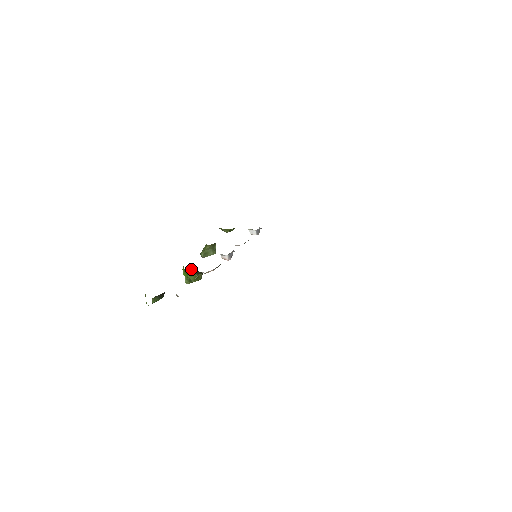
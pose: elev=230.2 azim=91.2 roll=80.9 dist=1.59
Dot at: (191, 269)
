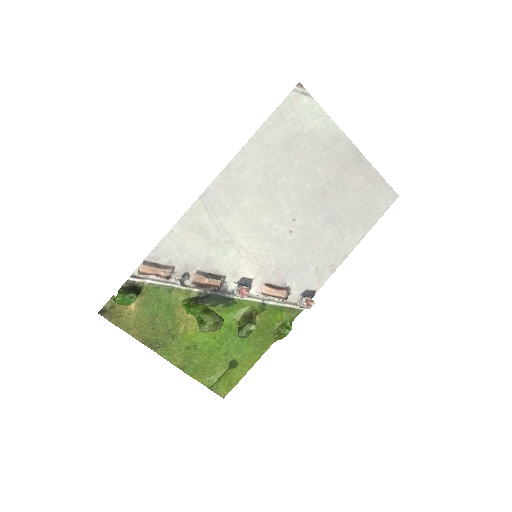
Dot at: (190, 301)
